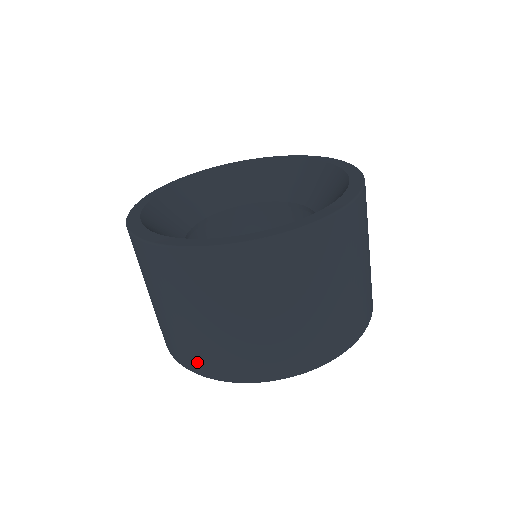
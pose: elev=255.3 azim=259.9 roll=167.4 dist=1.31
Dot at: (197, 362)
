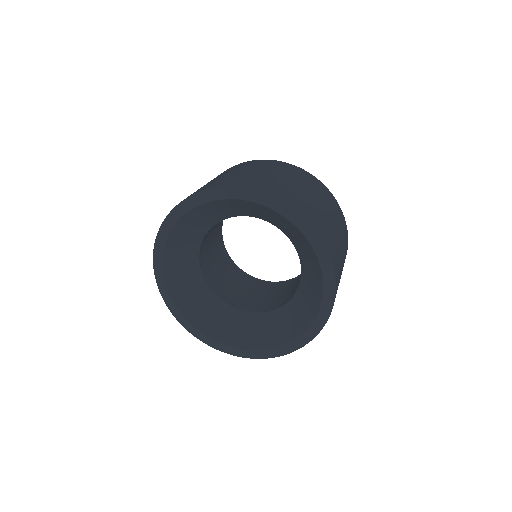
Dot at: occluded
